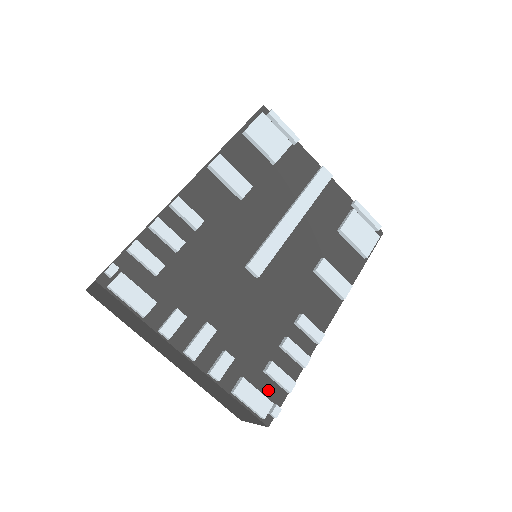
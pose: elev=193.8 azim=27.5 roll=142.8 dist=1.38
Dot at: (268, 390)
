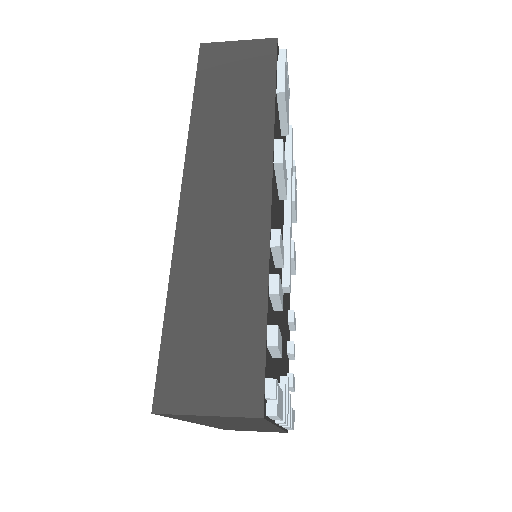
Dot at: occluded
